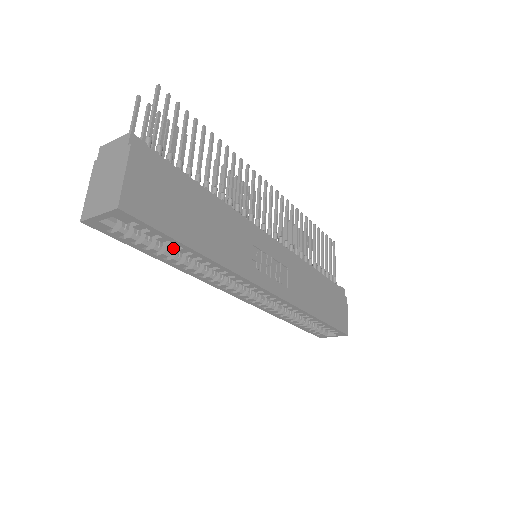
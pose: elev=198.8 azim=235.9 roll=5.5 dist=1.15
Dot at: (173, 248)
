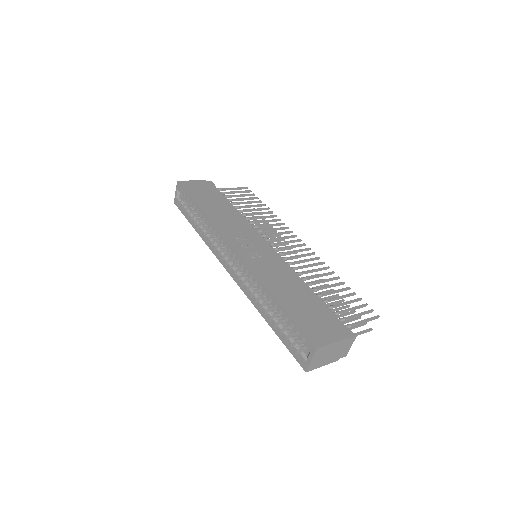
Dot at: (202, 223)
